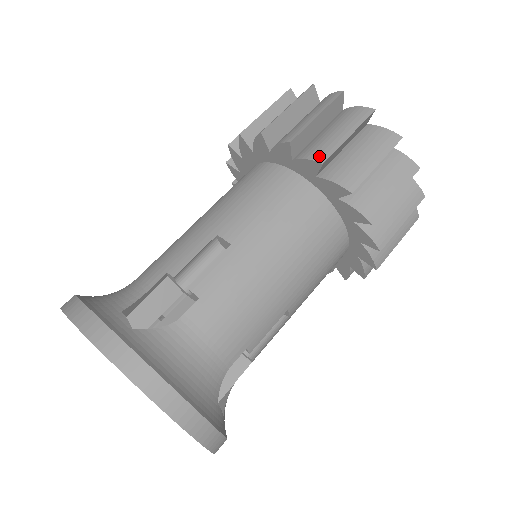
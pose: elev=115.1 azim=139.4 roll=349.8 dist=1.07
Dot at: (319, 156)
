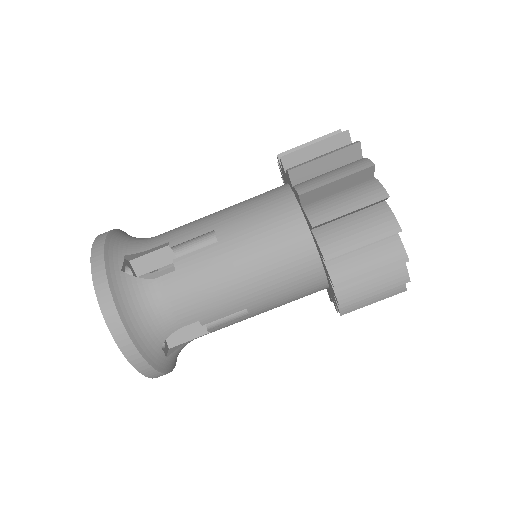
Dot at: (345, 310)
